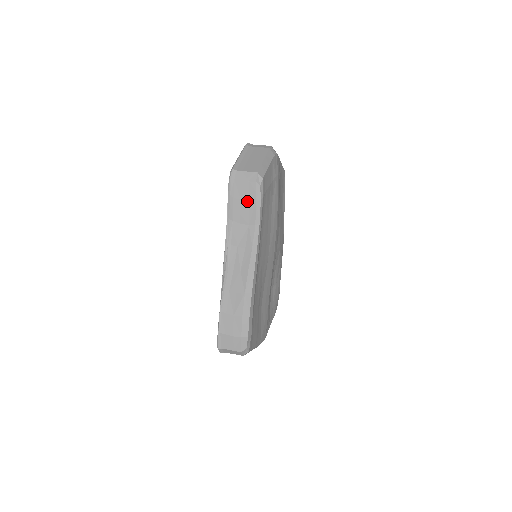
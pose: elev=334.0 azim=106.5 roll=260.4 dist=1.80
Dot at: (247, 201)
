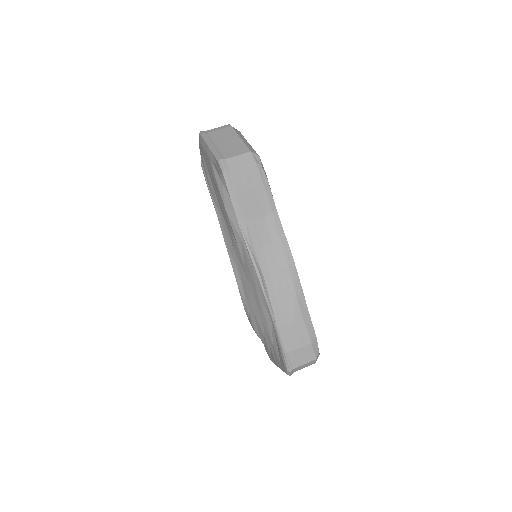
Dot at: (253, 189)
